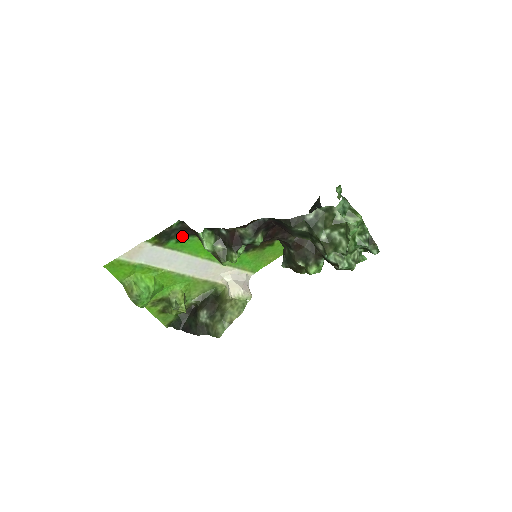
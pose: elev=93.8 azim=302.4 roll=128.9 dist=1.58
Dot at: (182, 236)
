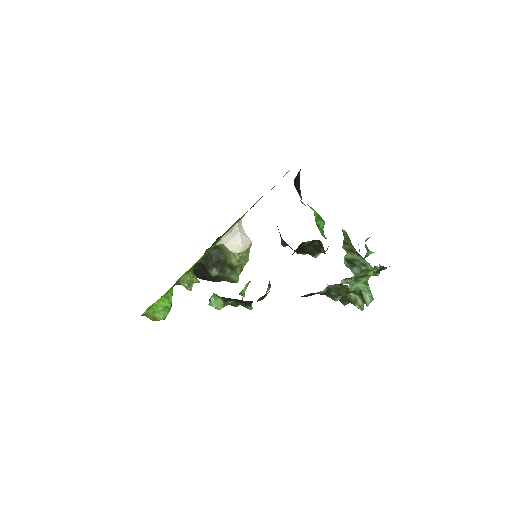
Dot at: occluded
